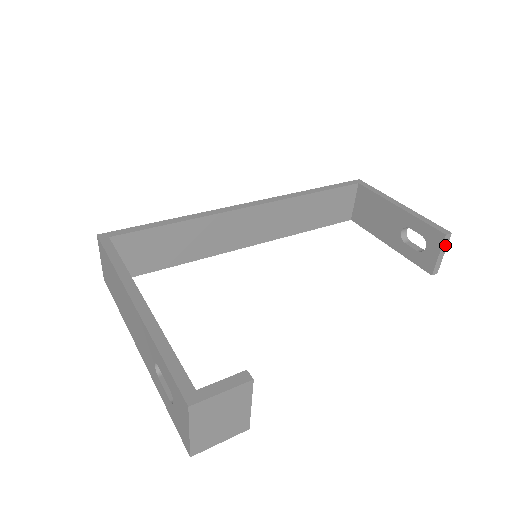
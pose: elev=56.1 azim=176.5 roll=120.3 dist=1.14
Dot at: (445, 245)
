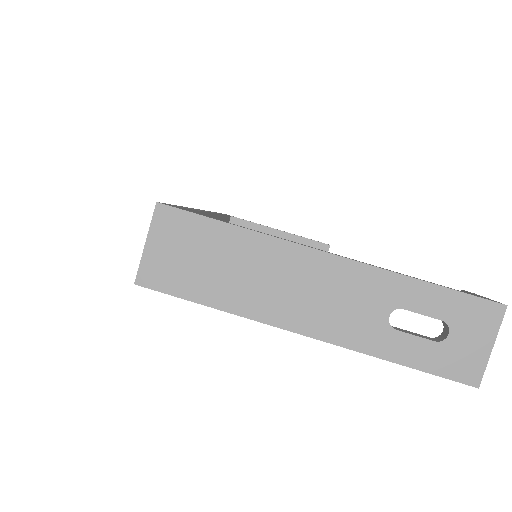
Dot at: occluded
